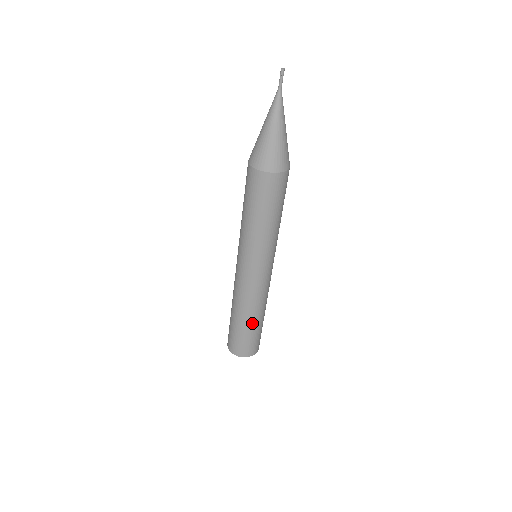
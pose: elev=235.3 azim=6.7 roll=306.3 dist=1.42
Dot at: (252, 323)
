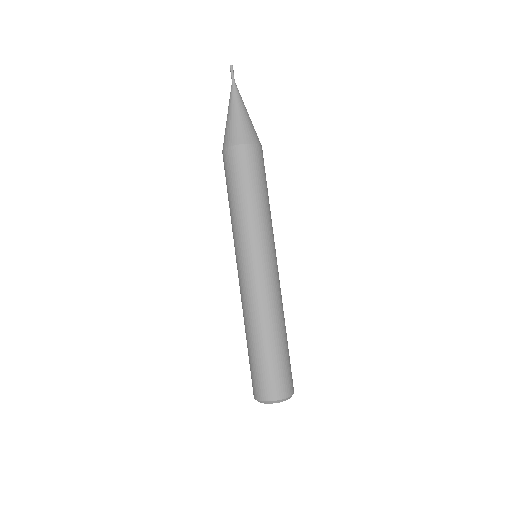
Dot at: (262, 341)
